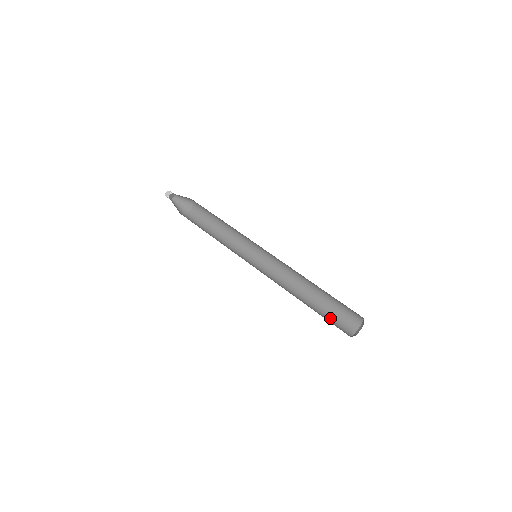
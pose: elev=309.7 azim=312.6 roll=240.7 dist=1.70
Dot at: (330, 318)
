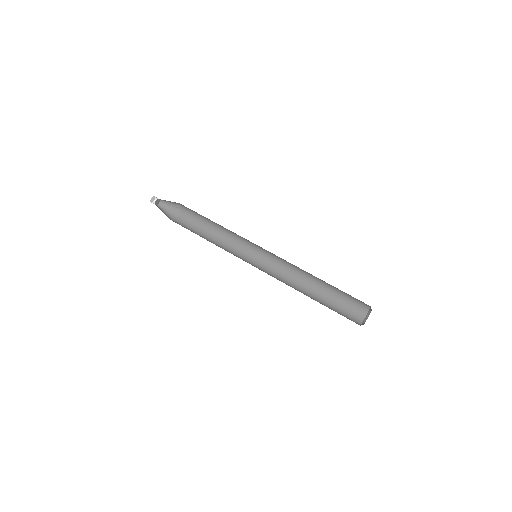
Dot at: (339, 306)
